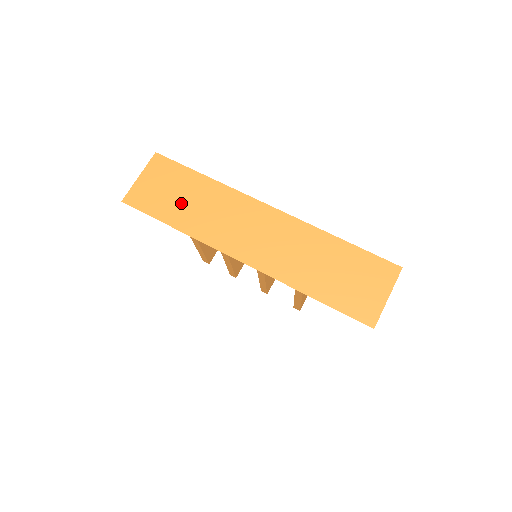
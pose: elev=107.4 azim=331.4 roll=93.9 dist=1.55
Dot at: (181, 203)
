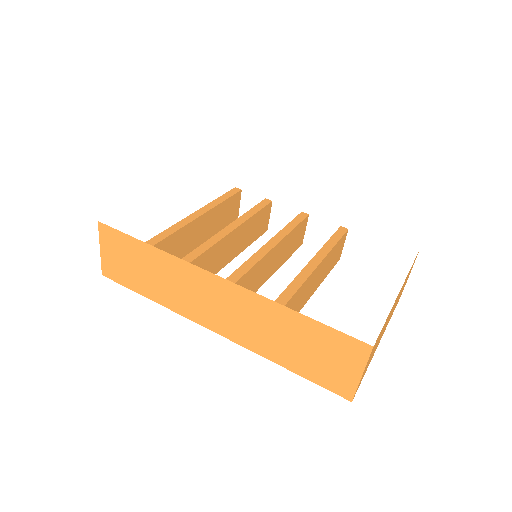
Dot at: (143, 275)
